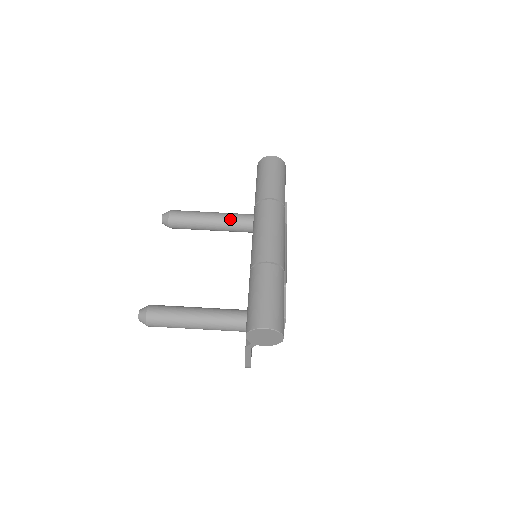
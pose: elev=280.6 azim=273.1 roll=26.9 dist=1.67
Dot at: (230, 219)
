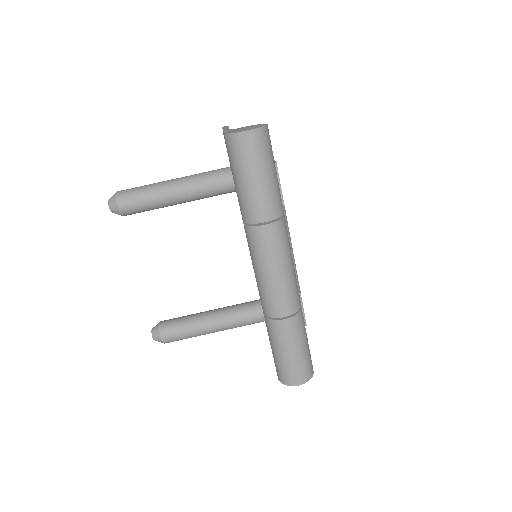
Dot at: (202, 193)
